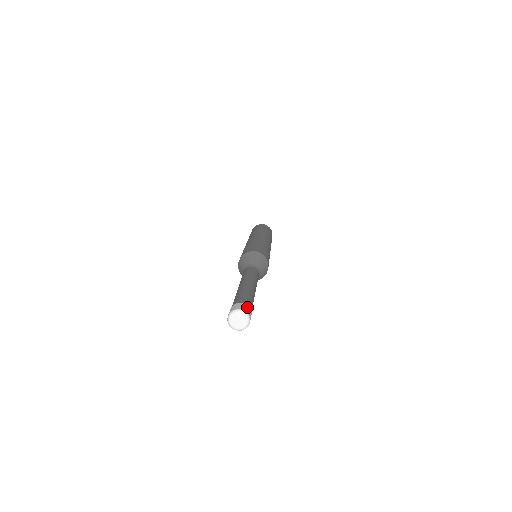
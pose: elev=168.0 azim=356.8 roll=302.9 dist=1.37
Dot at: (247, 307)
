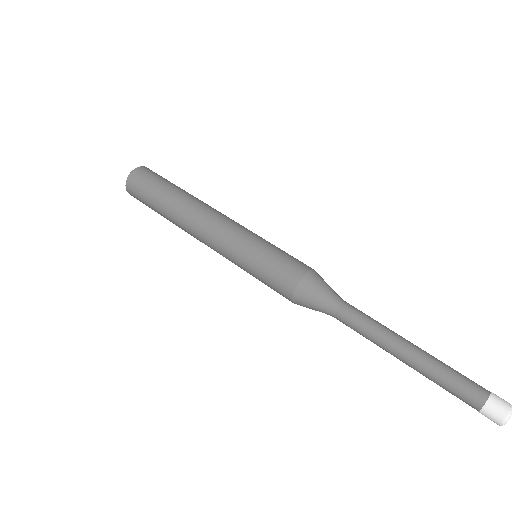
Dot at: (494, 404)
